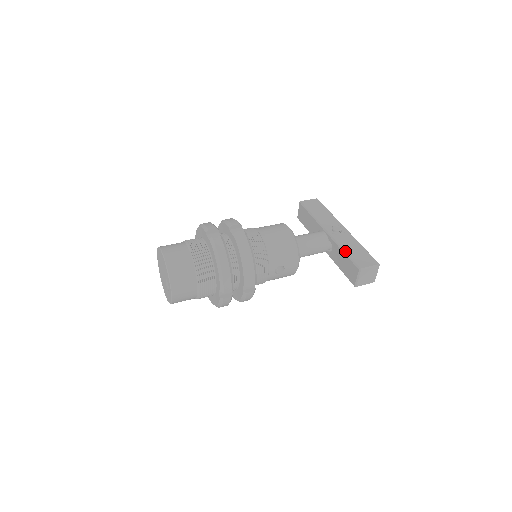
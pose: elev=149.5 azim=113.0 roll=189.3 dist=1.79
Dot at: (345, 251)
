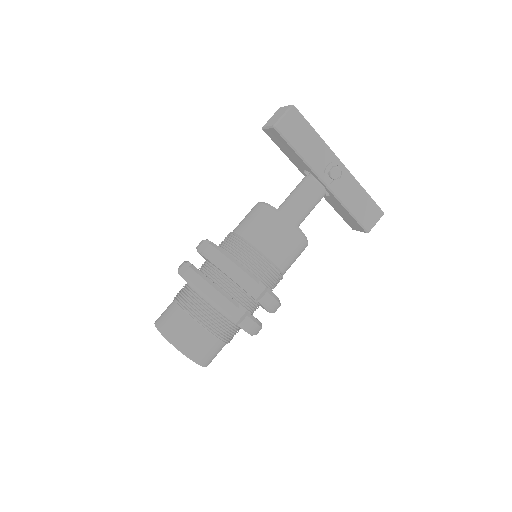
Dot at: (350, 211)
